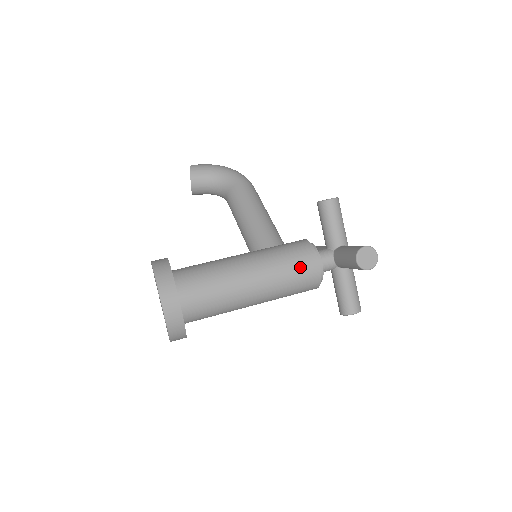
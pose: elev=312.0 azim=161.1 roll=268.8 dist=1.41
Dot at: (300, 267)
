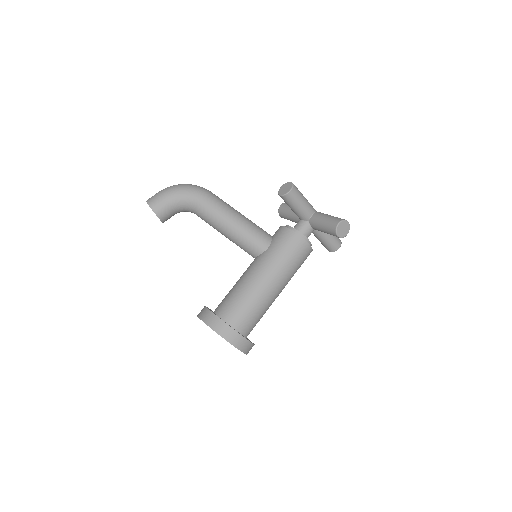
Dot at: (298, 255)
